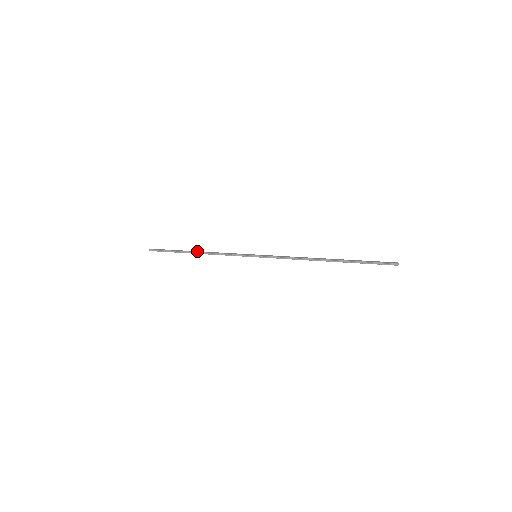
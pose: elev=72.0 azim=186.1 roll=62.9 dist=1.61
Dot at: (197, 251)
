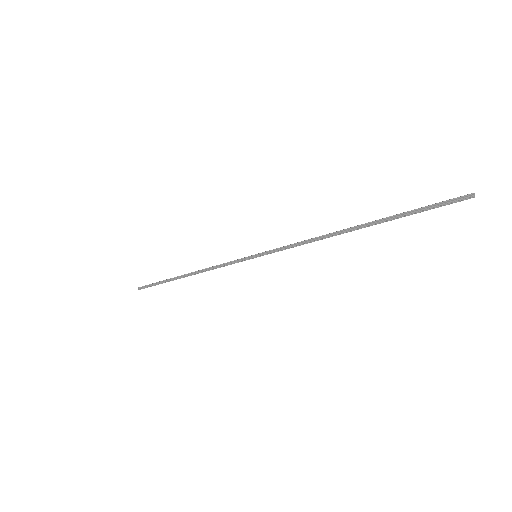
Dot at: occluded
